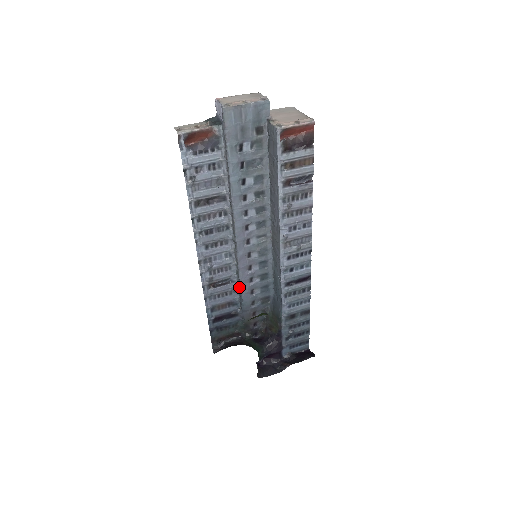
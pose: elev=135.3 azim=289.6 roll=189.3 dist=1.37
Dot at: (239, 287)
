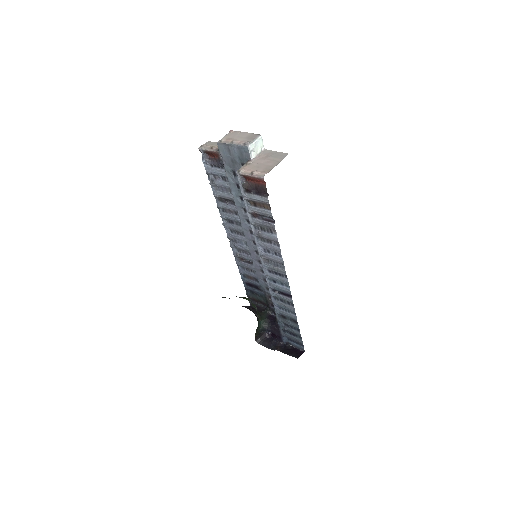
Dot at: occluded
